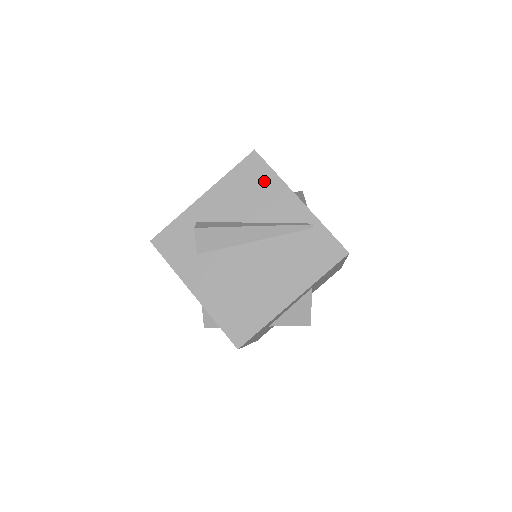
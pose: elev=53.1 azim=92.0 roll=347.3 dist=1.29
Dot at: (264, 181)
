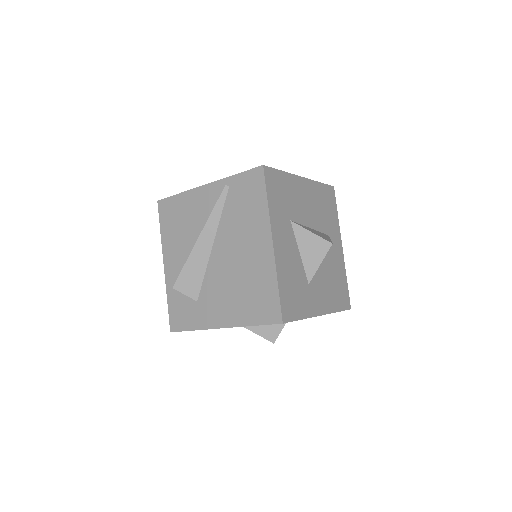
Dot at: (179, 207)
